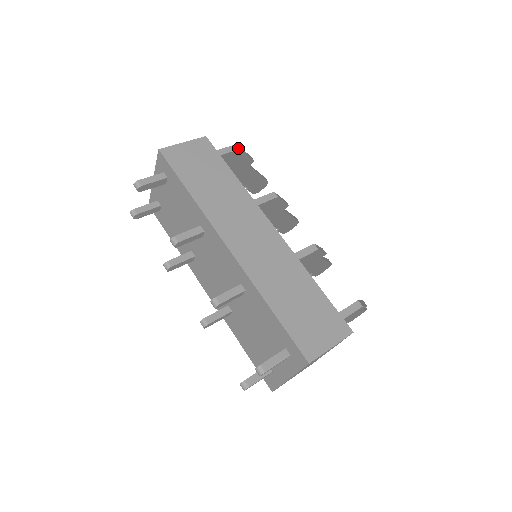
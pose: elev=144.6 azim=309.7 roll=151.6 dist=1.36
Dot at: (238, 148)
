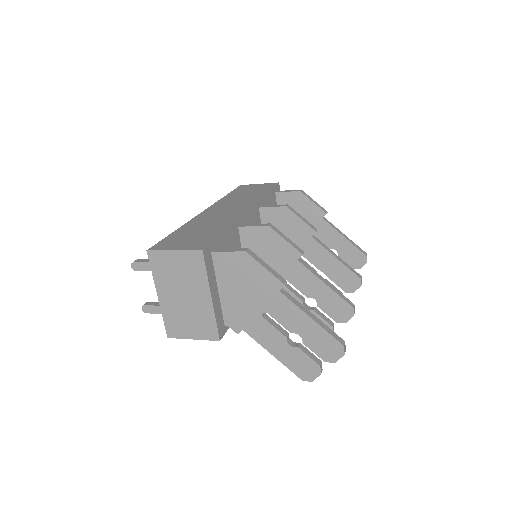
Dot at: (299, 191)
